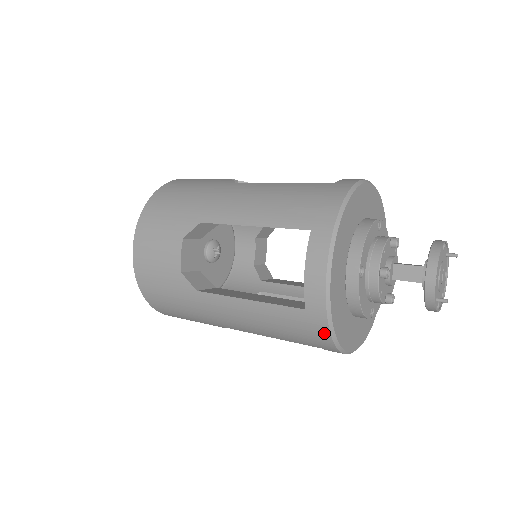
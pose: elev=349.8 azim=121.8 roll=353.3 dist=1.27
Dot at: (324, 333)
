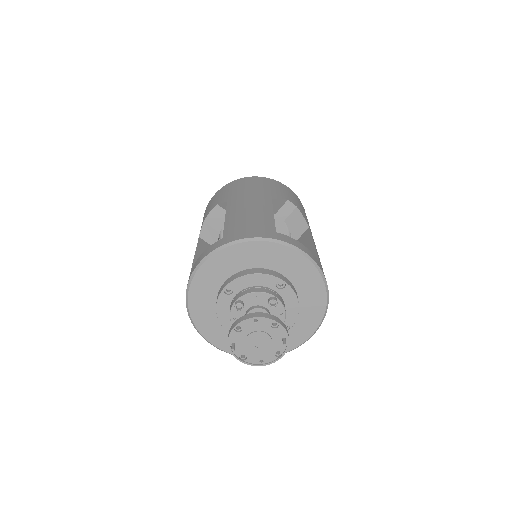
Dot at: occluded
